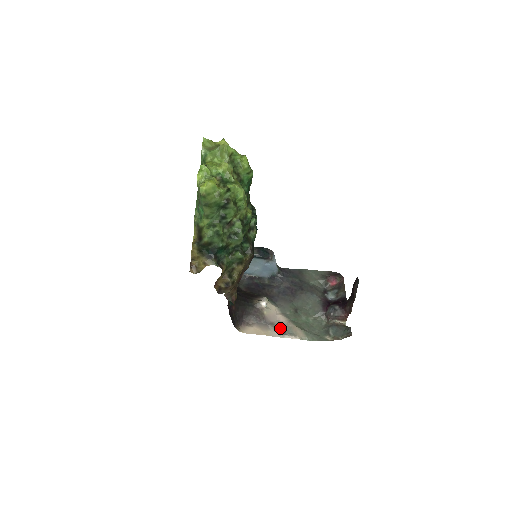
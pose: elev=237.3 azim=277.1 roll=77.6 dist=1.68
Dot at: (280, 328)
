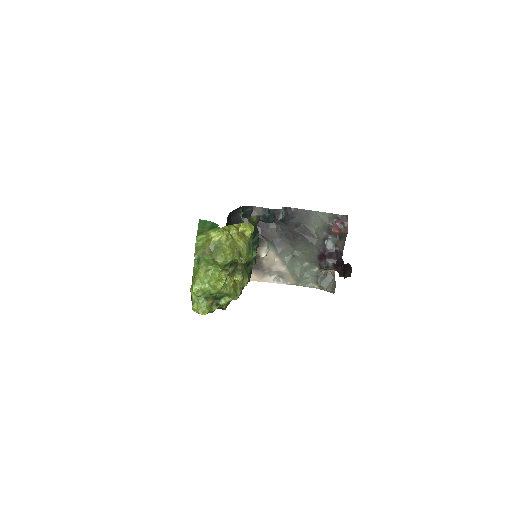
Dot at: (275, 274)
